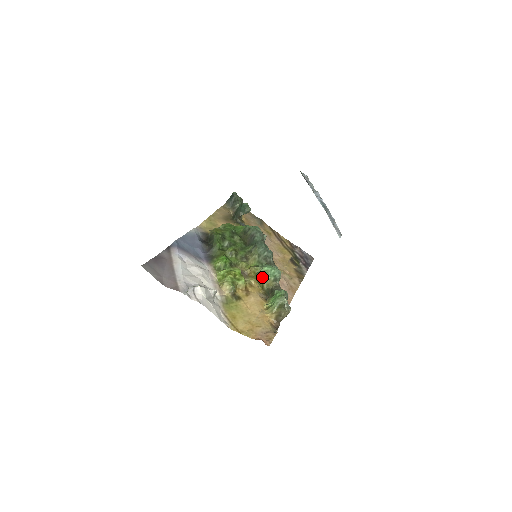
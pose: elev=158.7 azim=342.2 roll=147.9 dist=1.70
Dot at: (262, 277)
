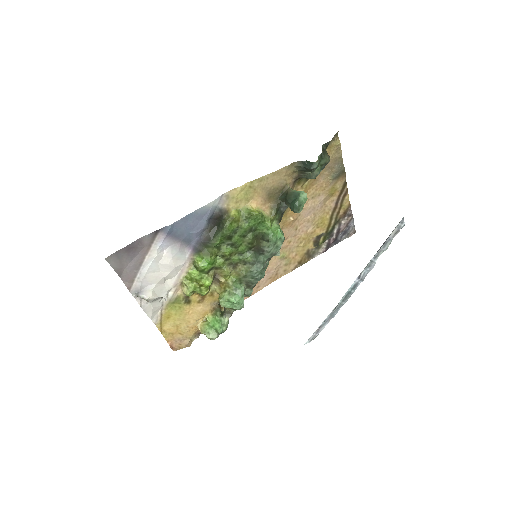
Dot at: (222, 303)
